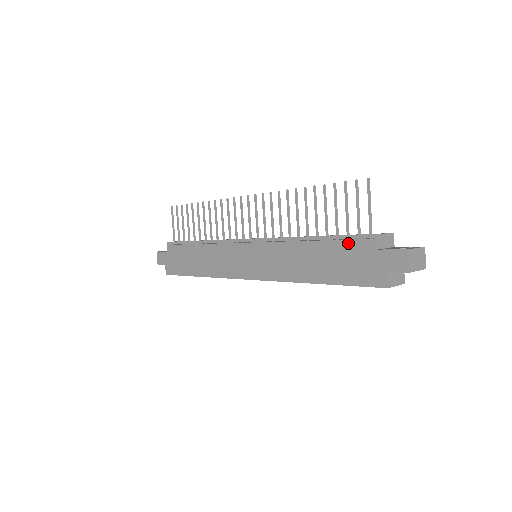
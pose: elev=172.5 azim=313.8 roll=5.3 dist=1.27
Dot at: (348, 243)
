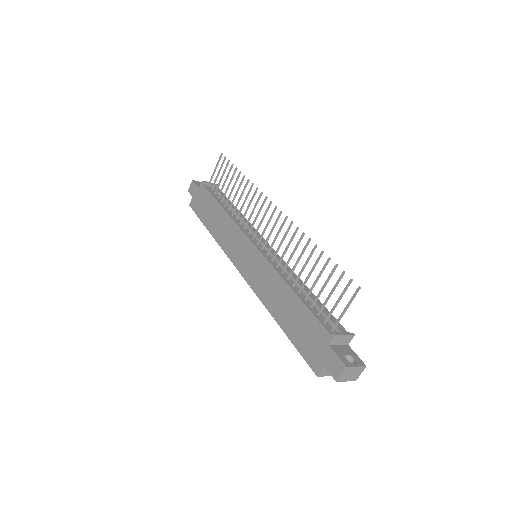
Dot at: (314, 320)
